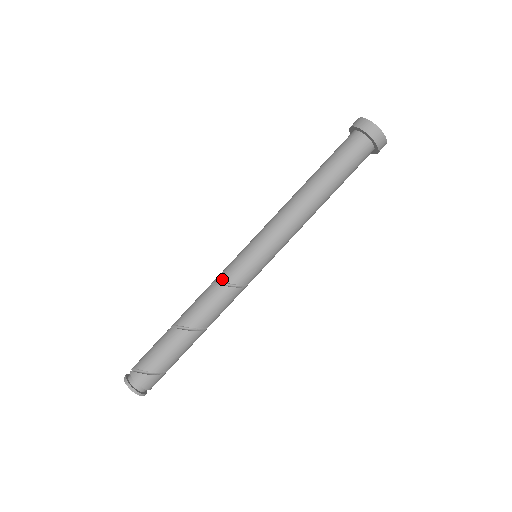
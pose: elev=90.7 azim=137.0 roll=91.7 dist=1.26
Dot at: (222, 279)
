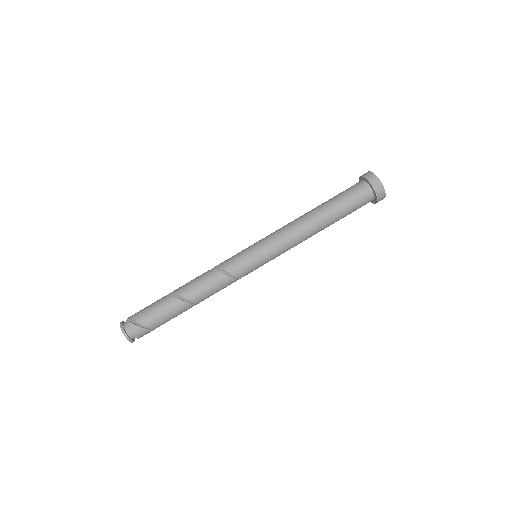
Dot at: (225, 268)
